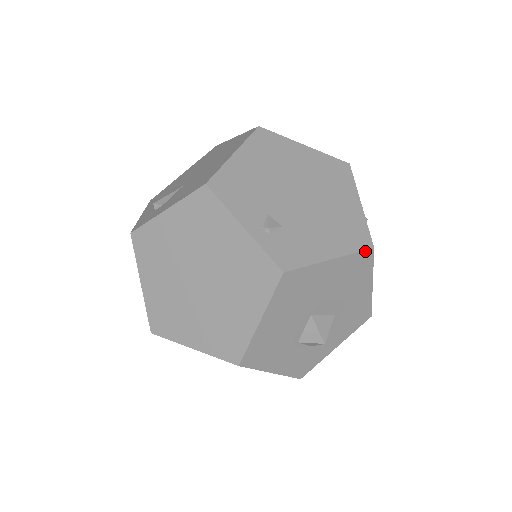
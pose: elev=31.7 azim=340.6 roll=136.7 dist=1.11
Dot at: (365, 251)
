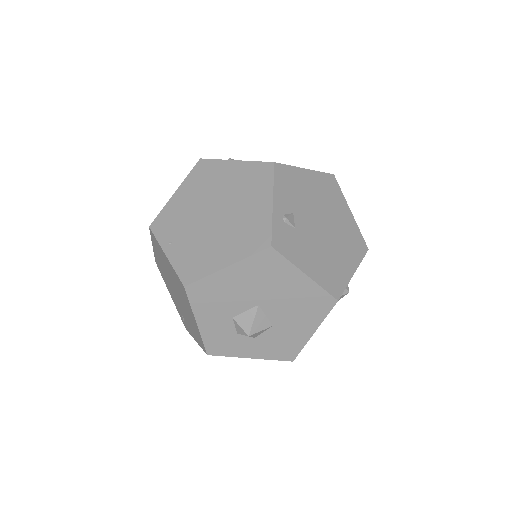
Dot at: (331, 296)
